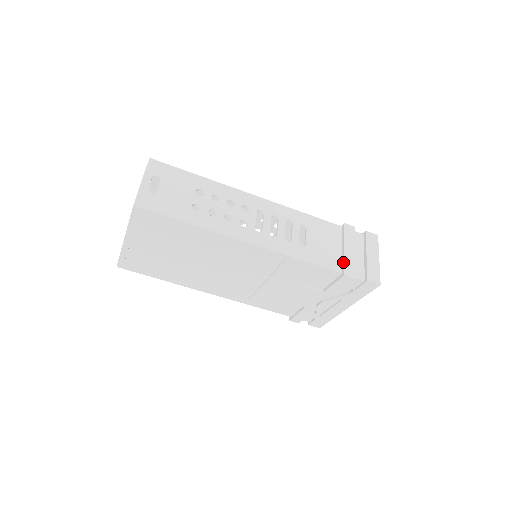
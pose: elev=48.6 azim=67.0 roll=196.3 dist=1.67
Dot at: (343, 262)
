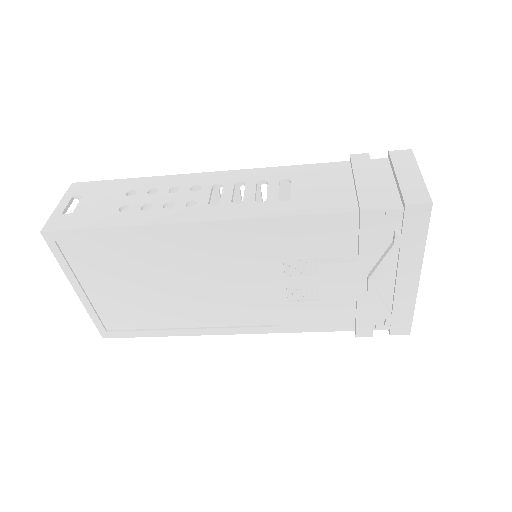
Dot at: (356, 197)
